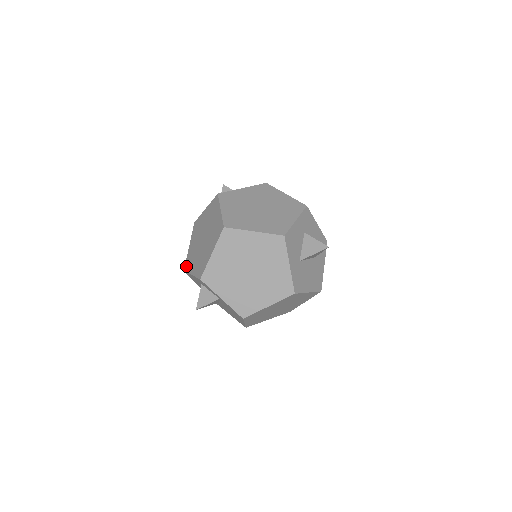
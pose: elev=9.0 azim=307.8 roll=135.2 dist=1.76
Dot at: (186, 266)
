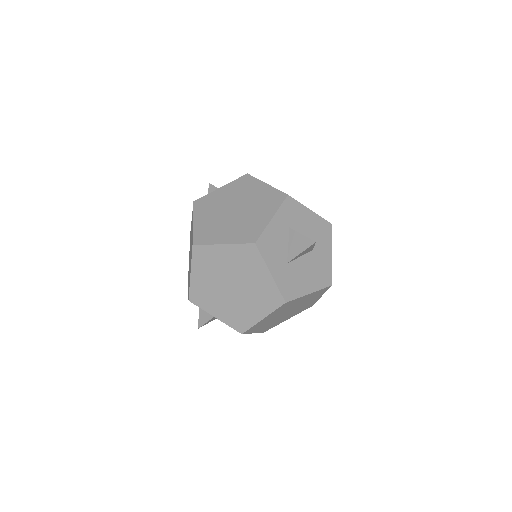
Dot at: occluded
